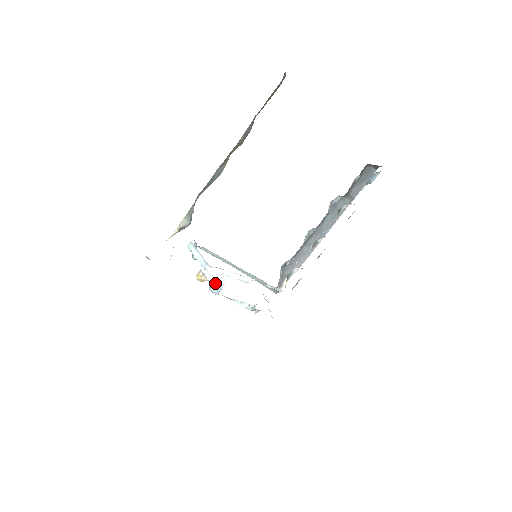
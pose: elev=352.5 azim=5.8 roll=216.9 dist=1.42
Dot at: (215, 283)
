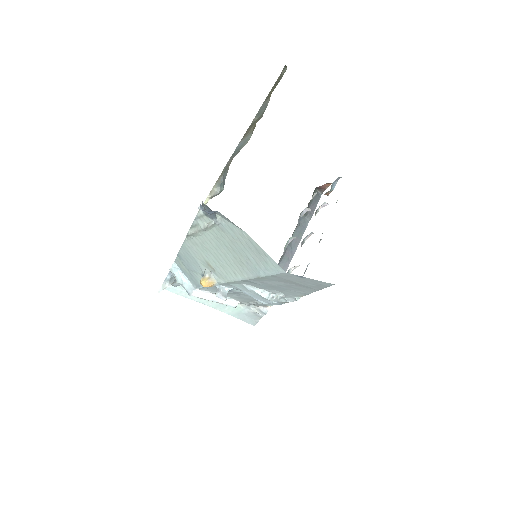
Dot at: (222, 287)
